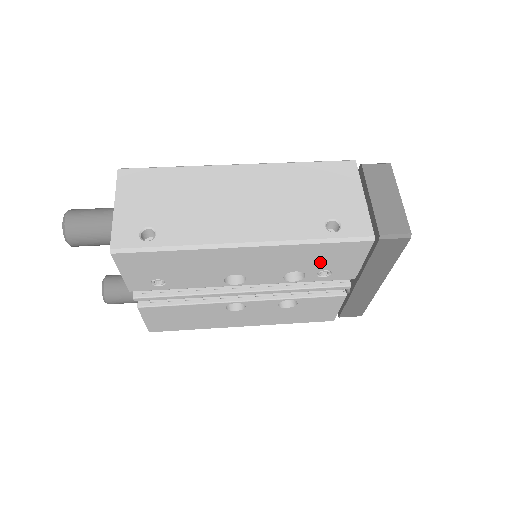
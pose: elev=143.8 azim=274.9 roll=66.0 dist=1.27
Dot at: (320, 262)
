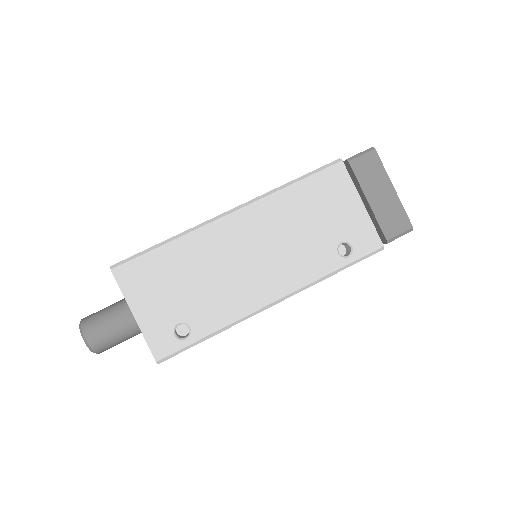
Dot at: occluded
